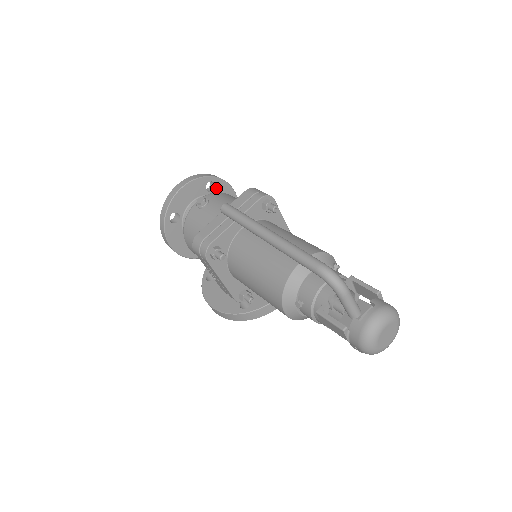
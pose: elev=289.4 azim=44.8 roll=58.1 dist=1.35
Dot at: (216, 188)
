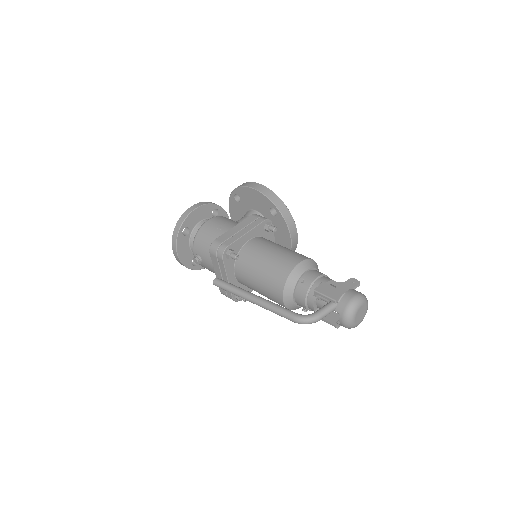
Dot at: (188, 226)
